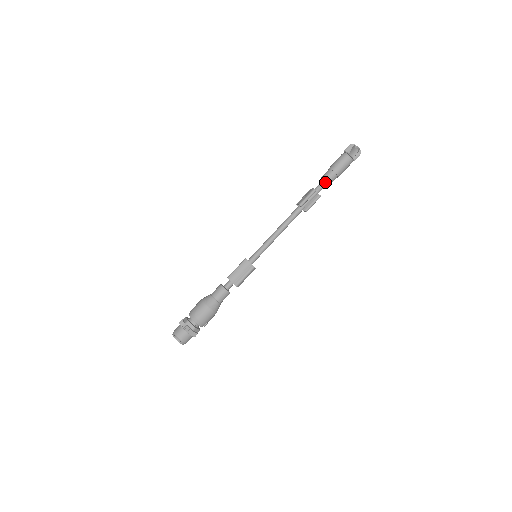
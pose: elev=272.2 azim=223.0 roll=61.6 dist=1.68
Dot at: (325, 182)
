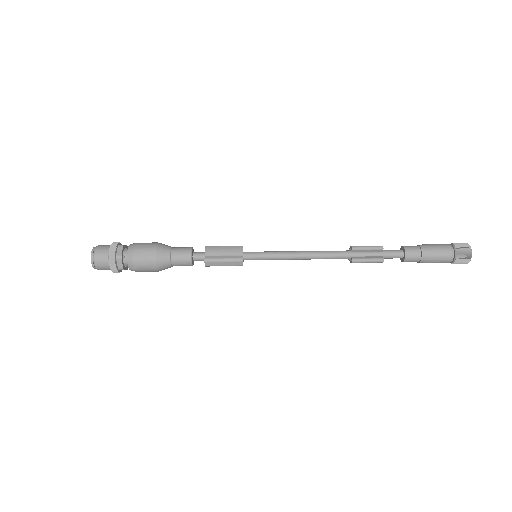
Dot at: (401, 252)
